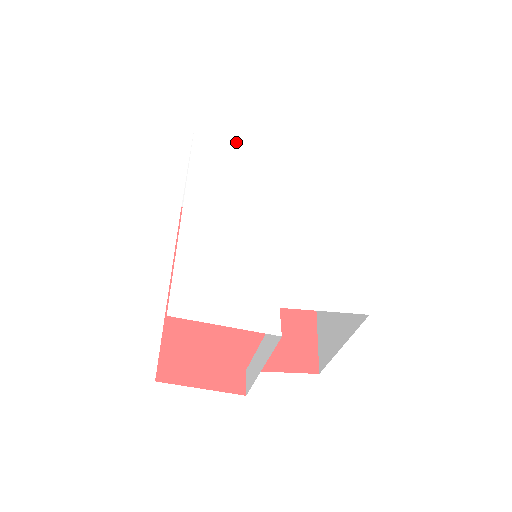
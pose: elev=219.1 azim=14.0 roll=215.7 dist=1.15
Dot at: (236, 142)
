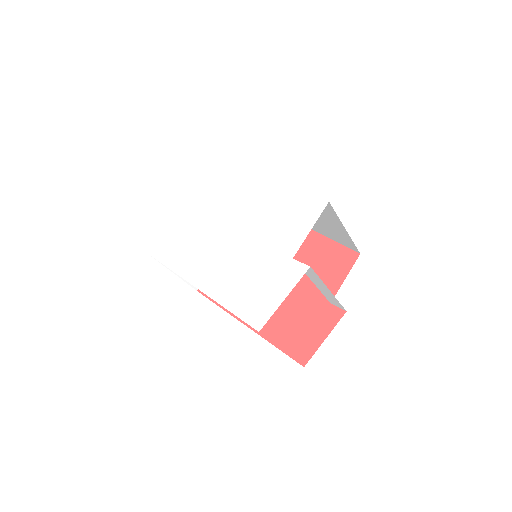
Dot at: (171, 230)
